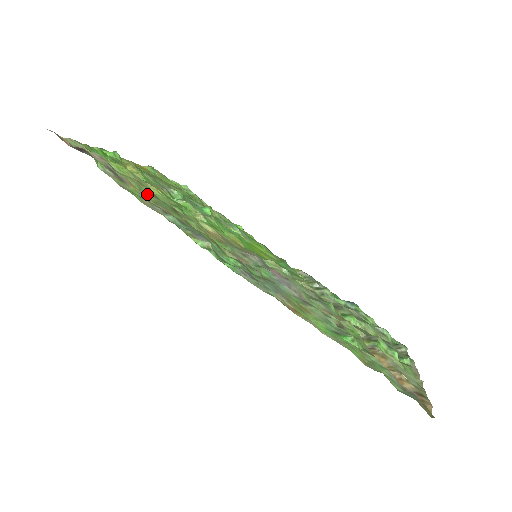
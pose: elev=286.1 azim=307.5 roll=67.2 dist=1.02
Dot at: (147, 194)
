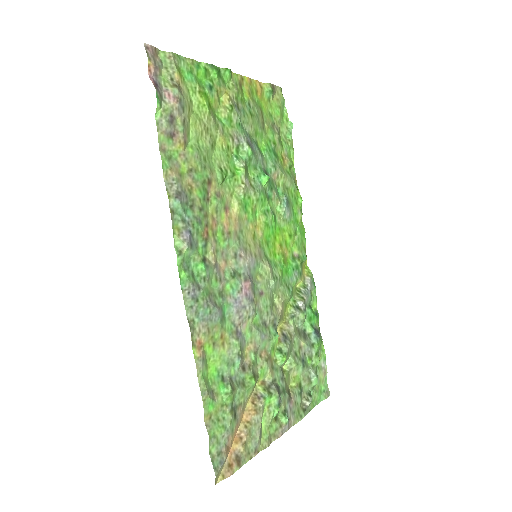
Dot at: (192, 156)
